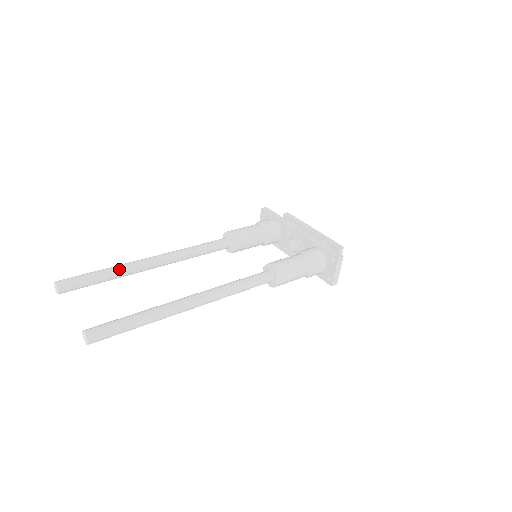
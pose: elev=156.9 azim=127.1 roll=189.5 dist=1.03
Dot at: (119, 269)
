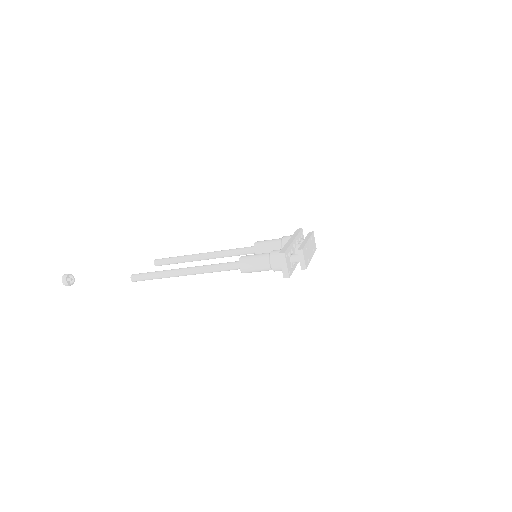
Dot at: (184, 257)
